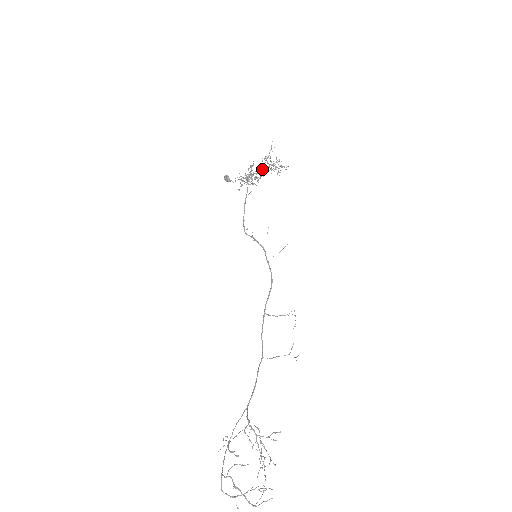
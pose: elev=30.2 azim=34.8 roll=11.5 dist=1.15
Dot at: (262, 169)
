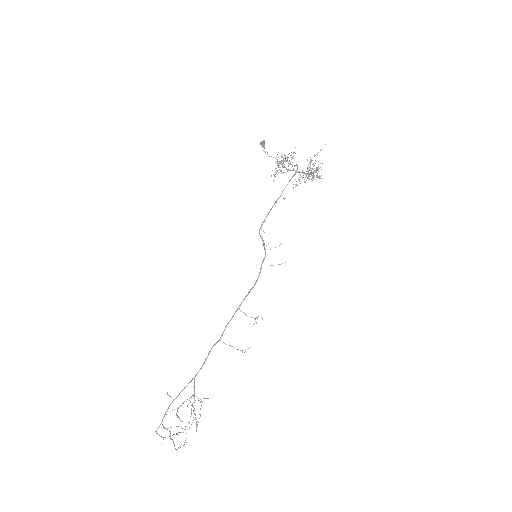
Dot at: (303, 173)
